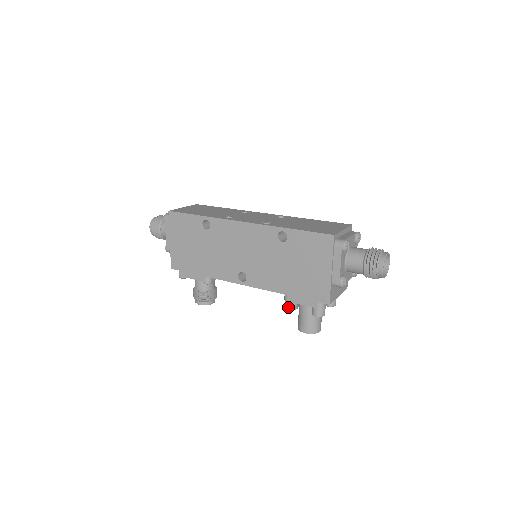
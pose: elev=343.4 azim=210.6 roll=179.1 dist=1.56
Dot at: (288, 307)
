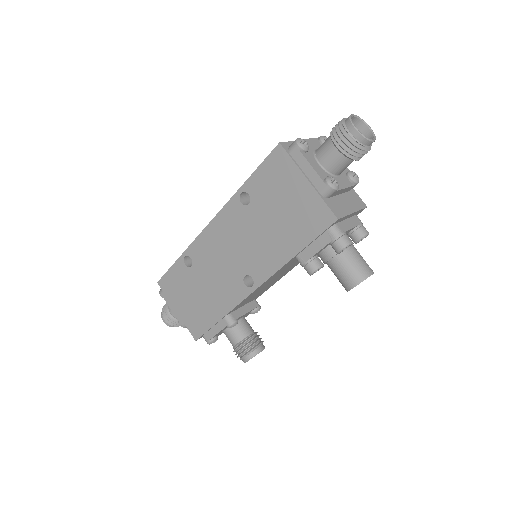
Dot at: (309, 270)
